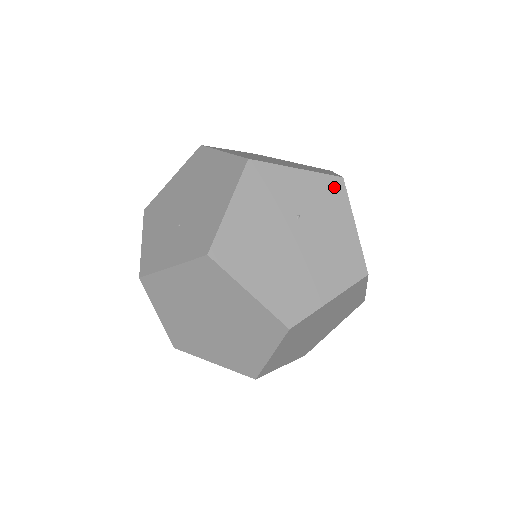
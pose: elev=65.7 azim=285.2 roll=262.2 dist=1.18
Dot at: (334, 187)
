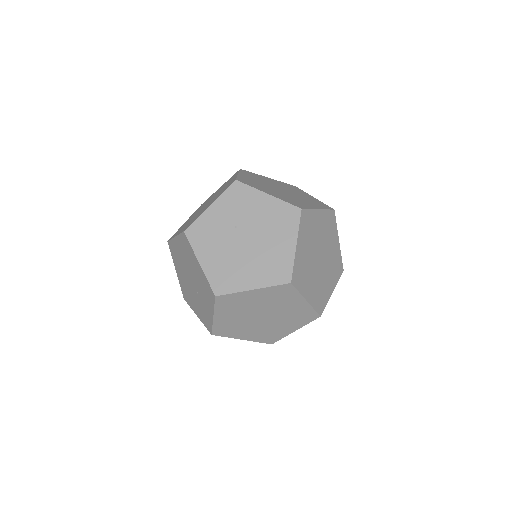
Dot at: (236, 190)
